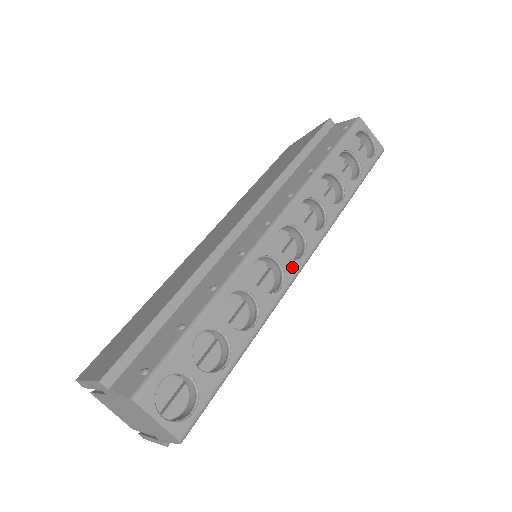
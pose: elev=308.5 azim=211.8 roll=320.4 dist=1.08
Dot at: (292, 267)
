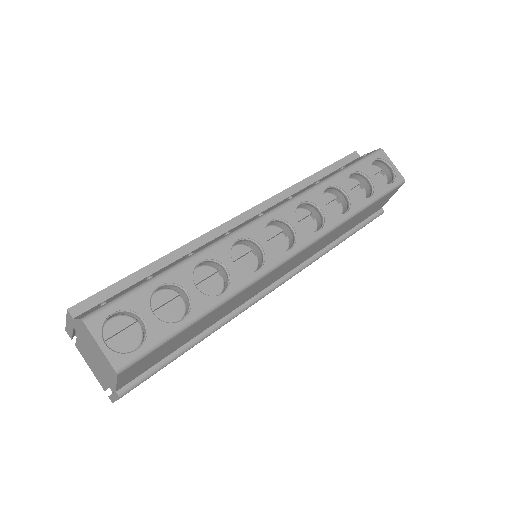
Dot at: (275, 255)
